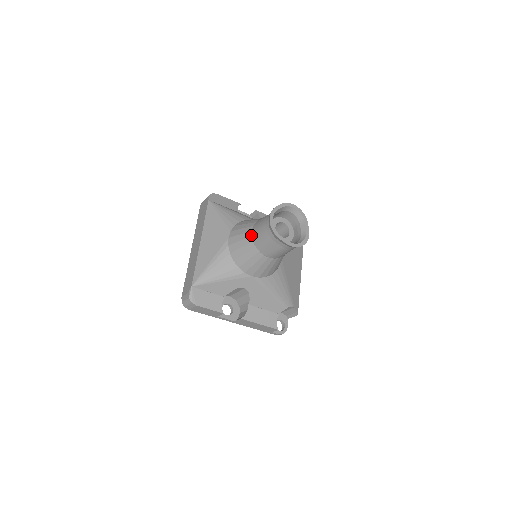
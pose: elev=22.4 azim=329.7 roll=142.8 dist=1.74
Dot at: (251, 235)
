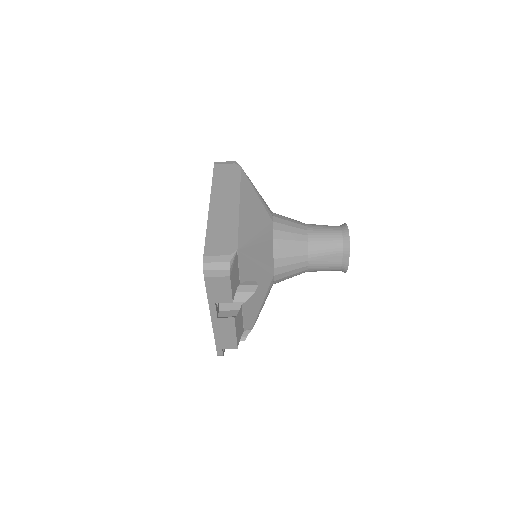
Dot at: (307, 234)
